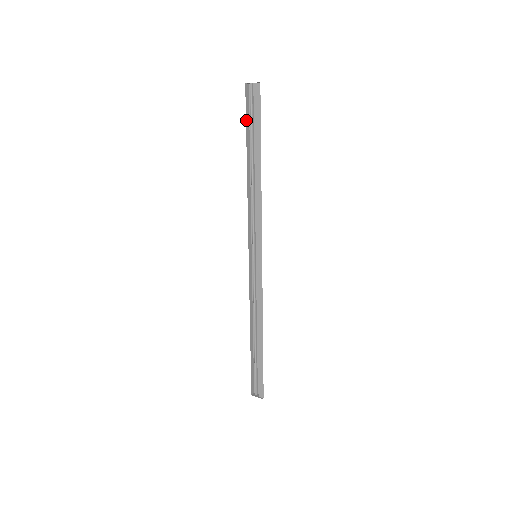
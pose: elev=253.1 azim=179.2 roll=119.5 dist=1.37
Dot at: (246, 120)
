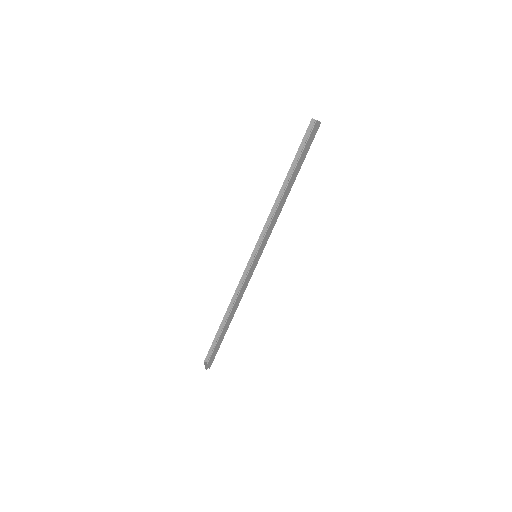
Dot at: (300, 147)
